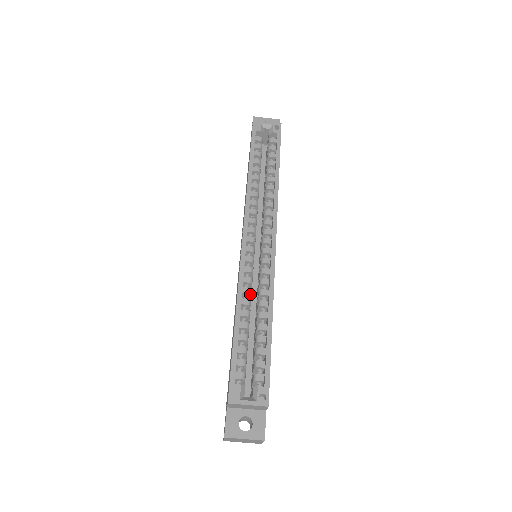
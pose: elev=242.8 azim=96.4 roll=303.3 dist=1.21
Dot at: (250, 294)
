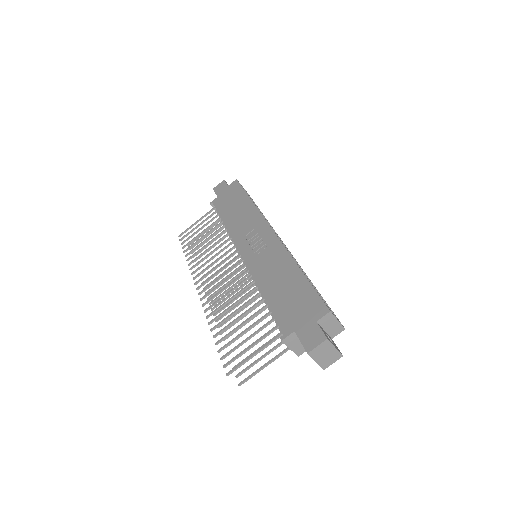
Dot at: occluded
